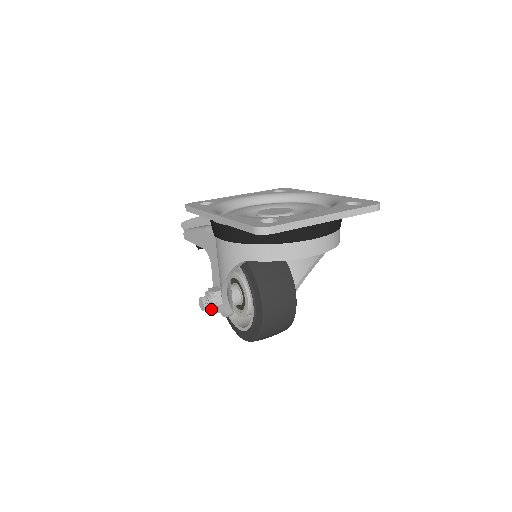
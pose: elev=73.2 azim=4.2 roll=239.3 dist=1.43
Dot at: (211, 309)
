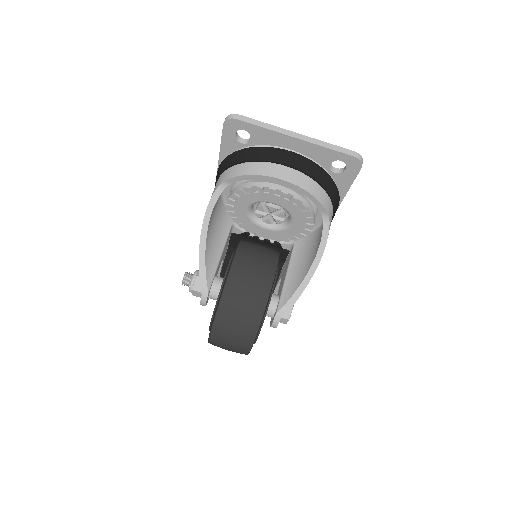
Dot at: (191, 288)
